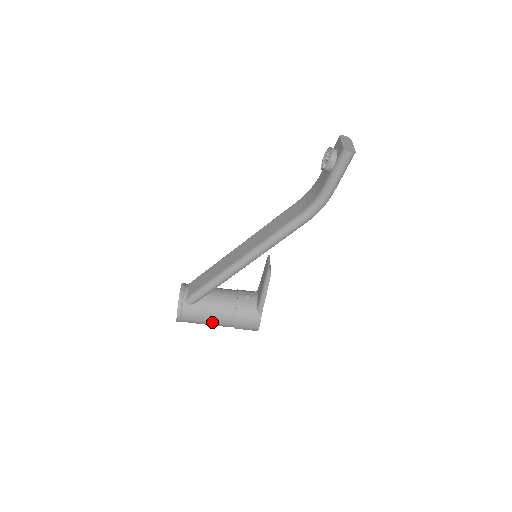
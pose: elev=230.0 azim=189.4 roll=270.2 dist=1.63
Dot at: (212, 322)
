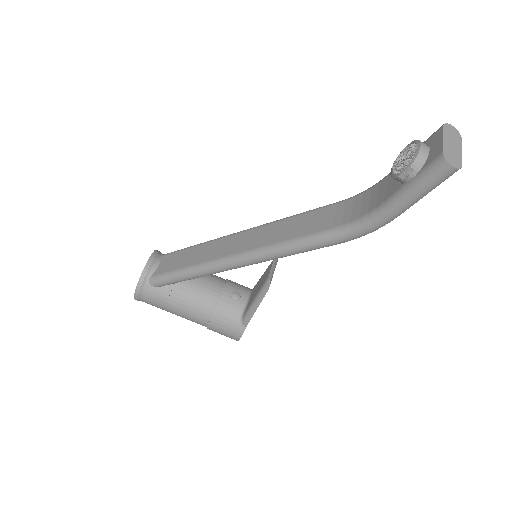
Dot at: (179, 315)
